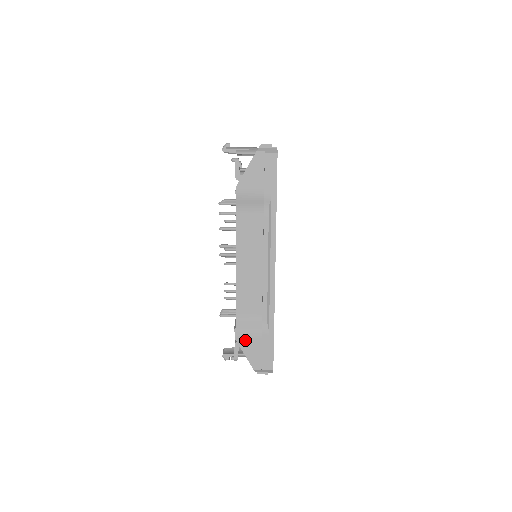
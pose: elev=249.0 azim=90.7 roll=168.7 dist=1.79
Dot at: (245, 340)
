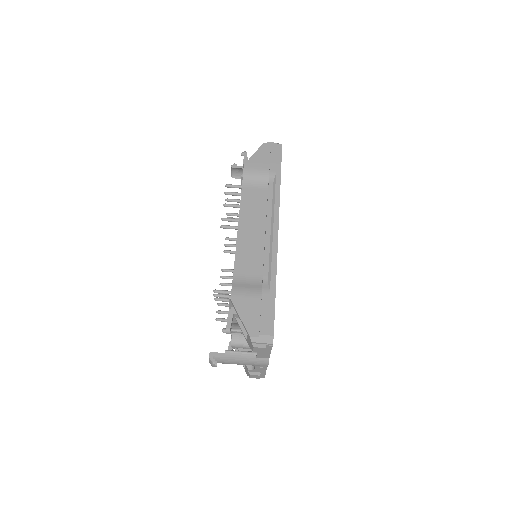
Dot at: (242, 300)
